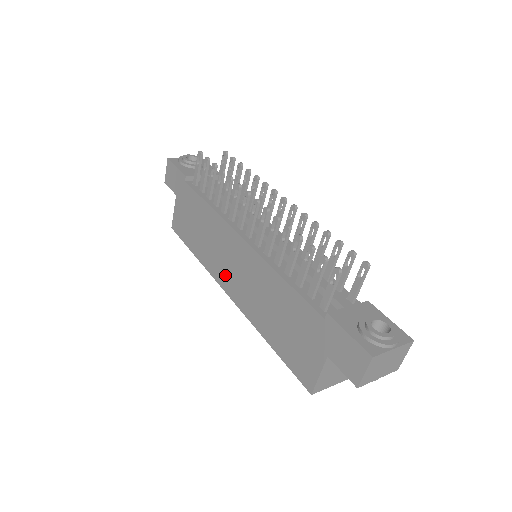
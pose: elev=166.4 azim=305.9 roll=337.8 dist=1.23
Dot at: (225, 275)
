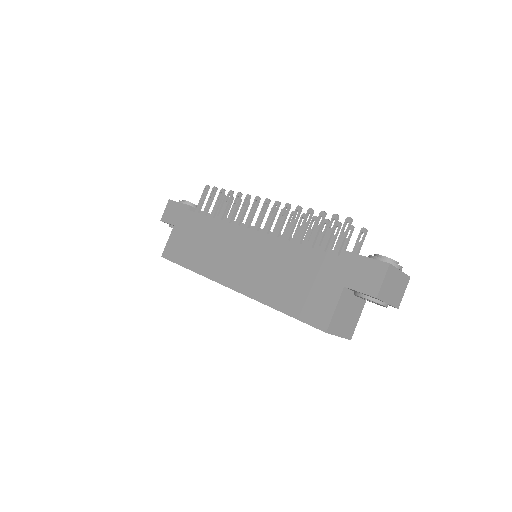
Dot at: (227, 270)
